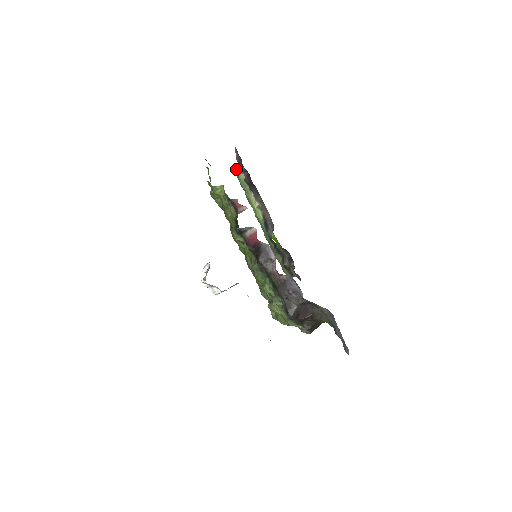
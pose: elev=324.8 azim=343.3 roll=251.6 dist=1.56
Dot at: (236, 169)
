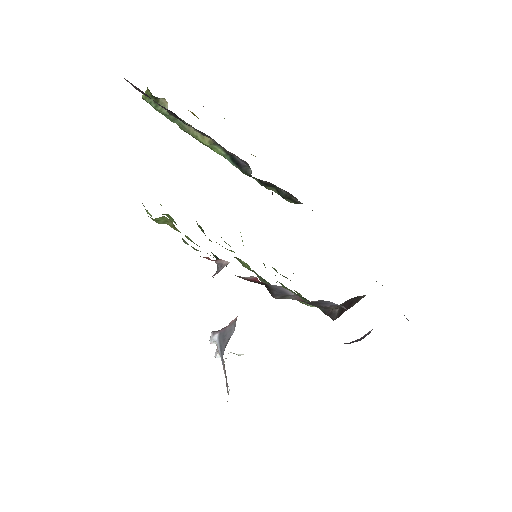
Dot at: (143, 98)
